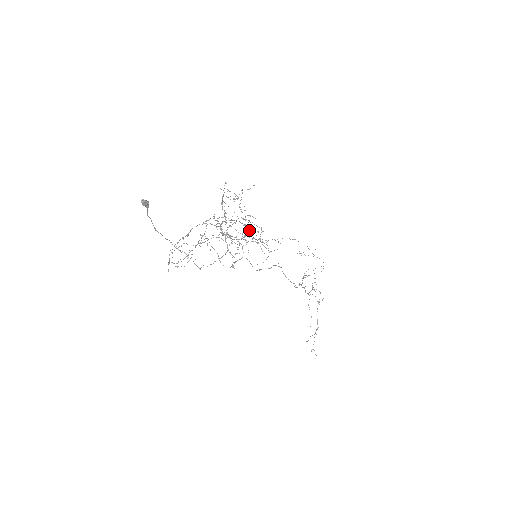
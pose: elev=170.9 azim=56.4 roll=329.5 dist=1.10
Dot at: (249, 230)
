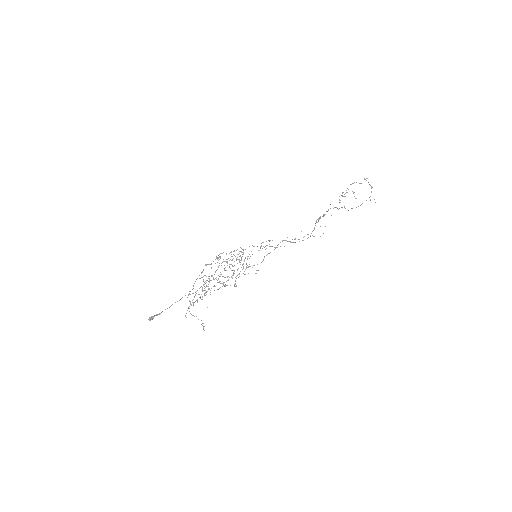
Dot at: occluded
